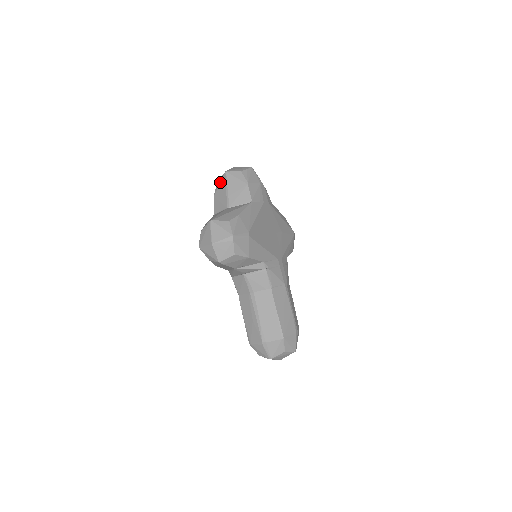
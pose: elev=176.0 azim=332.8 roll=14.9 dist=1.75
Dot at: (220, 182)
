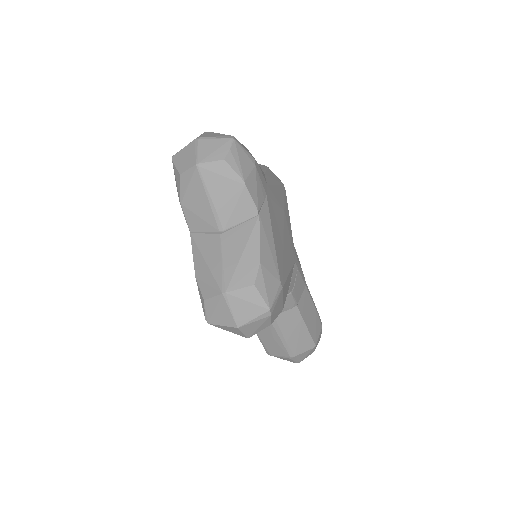
Dot at: (189, 183)
